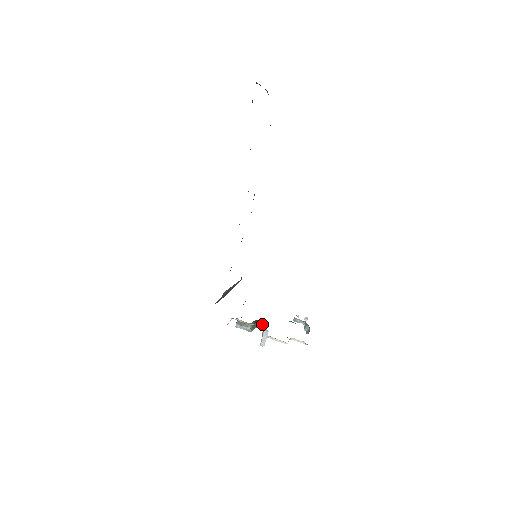
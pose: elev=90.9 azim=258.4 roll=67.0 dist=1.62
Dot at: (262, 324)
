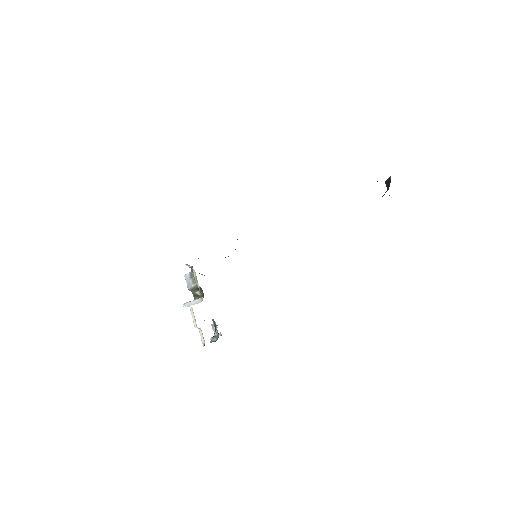
Dot at: (200, 296)
